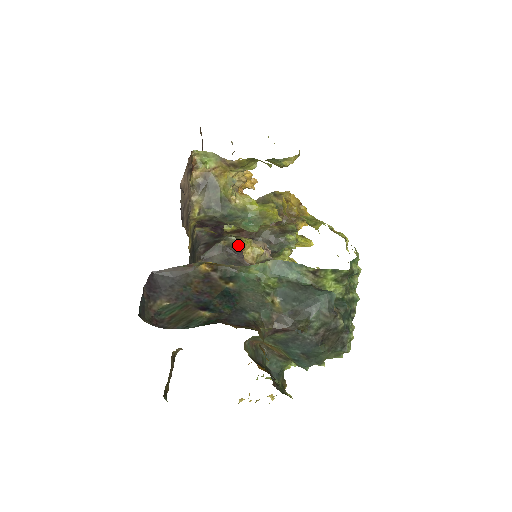
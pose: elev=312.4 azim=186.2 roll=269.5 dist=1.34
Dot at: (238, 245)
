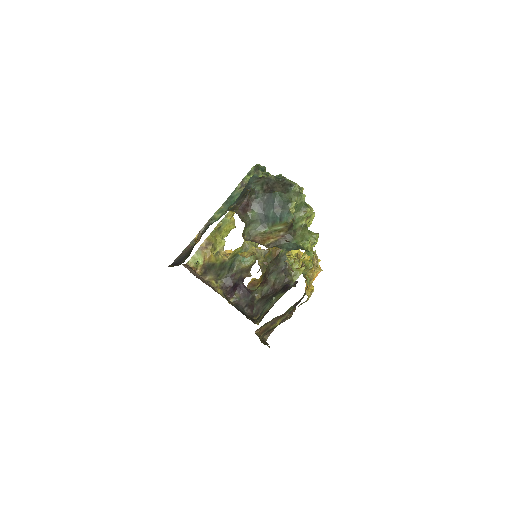
Dot at: (265, 288)
